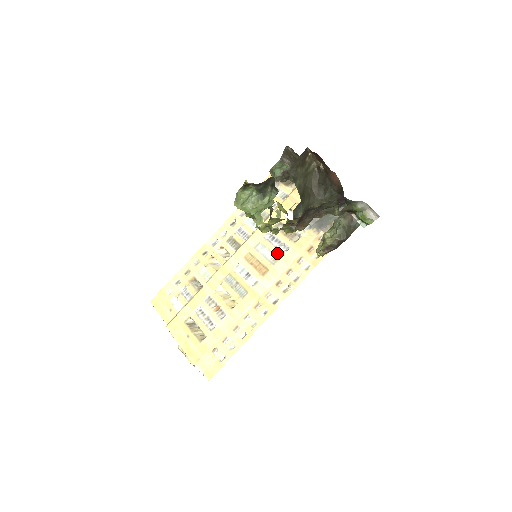
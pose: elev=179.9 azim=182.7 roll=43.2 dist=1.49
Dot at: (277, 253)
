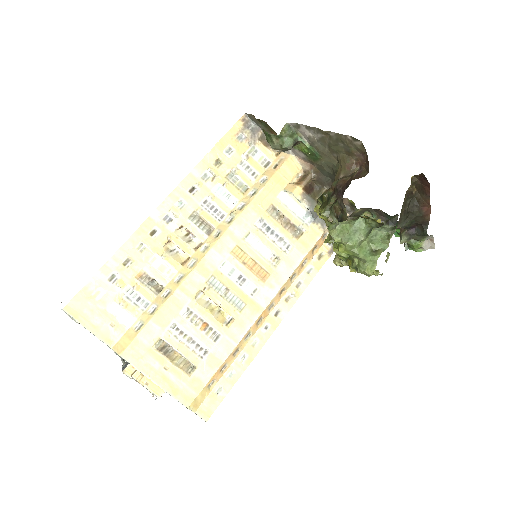
Dot at: (277, 251)
